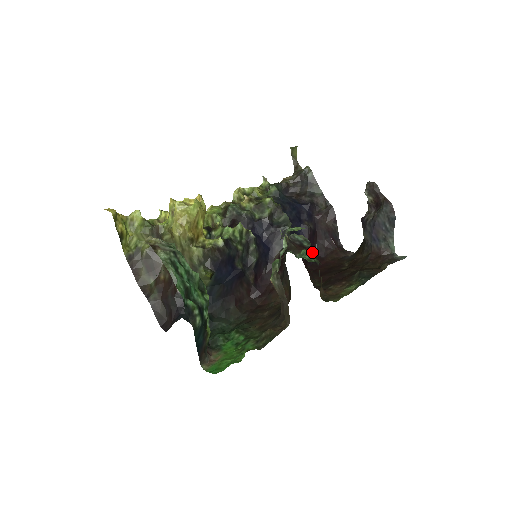
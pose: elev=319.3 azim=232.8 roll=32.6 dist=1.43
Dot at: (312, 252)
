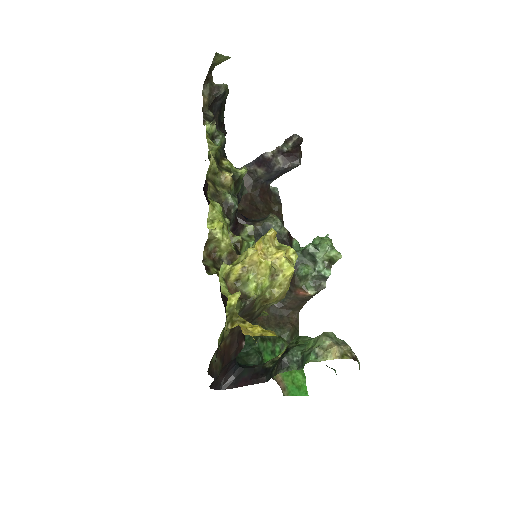
Dot at: occluded
